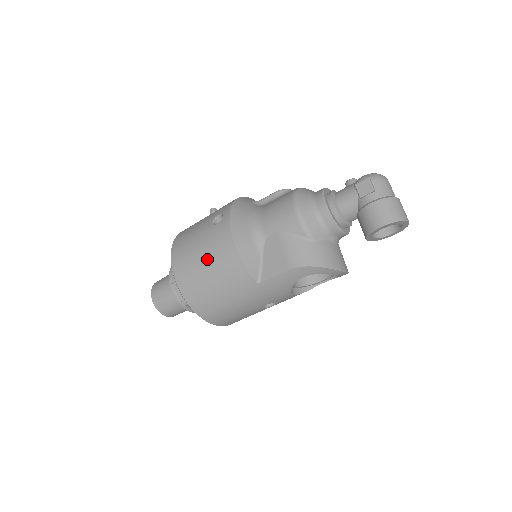
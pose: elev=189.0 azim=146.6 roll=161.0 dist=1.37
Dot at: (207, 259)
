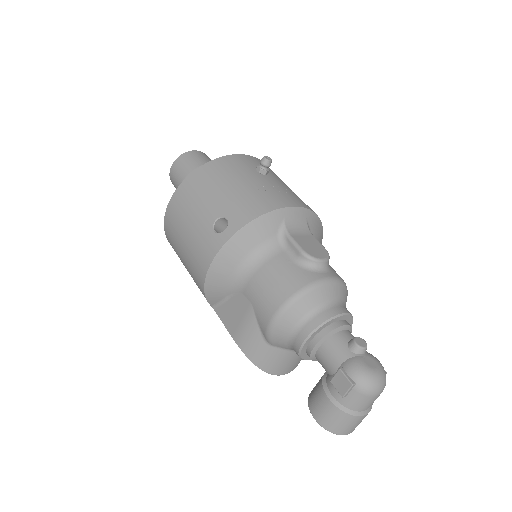
Dot at: (187, 247)
